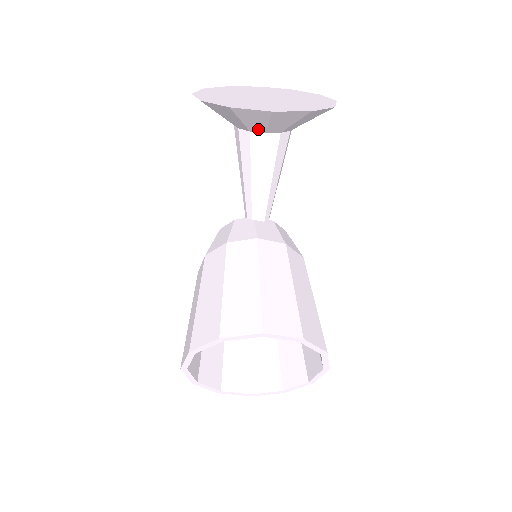
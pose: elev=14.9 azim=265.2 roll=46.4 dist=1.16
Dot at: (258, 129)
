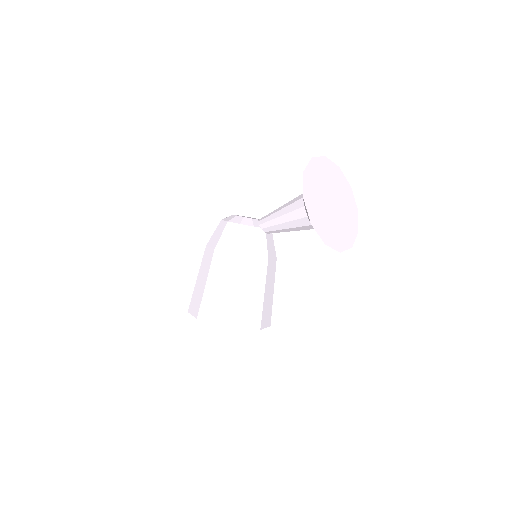
Dot at: occluded
